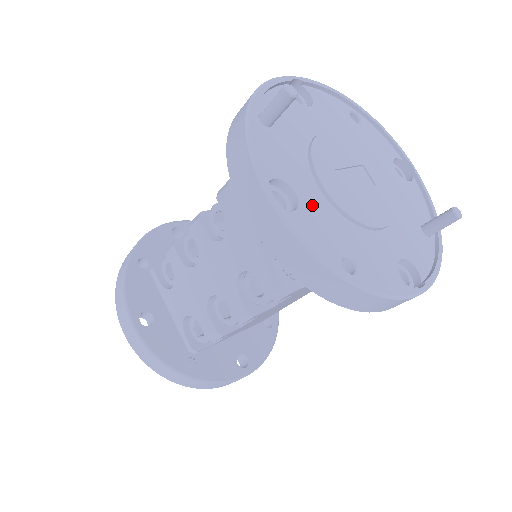
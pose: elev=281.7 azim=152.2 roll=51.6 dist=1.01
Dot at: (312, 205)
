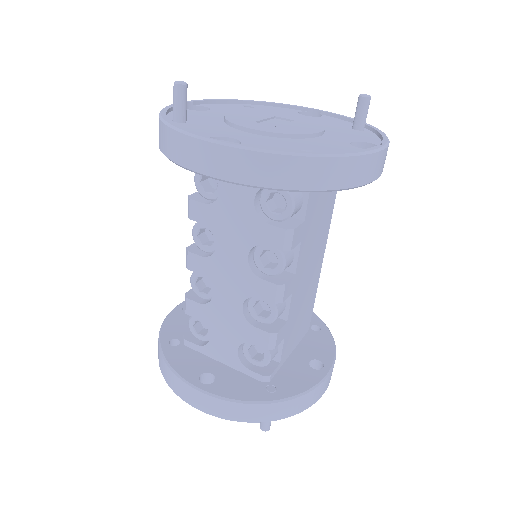
Dot at: (252, 140)
